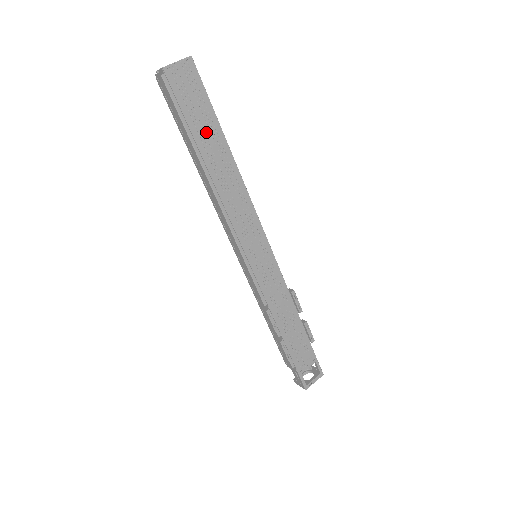
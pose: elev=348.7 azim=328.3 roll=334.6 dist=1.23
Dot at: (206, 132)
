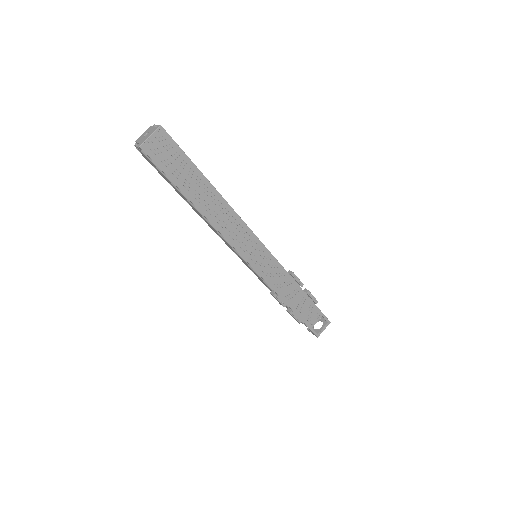
Dot at: (190, 182)
